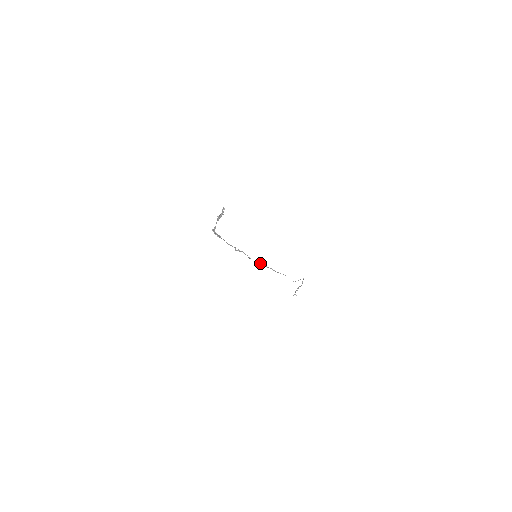
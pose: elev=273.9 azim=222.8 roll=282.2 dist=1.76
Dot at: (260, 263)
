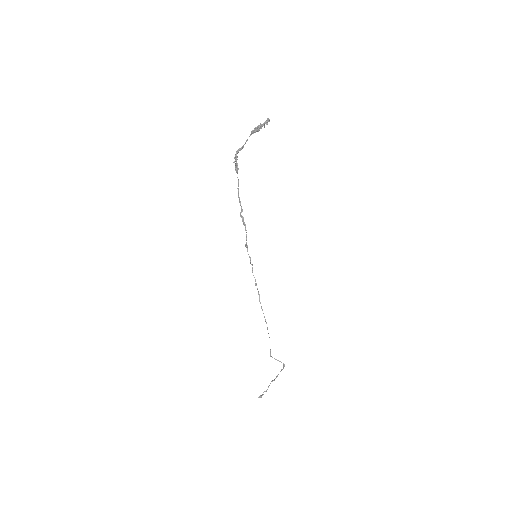
Dot at: (252, 267)
